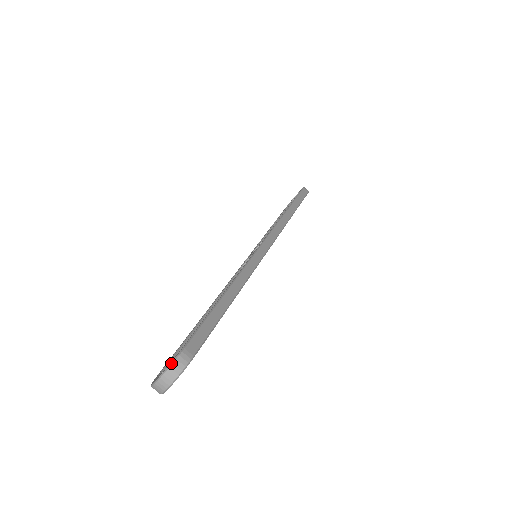
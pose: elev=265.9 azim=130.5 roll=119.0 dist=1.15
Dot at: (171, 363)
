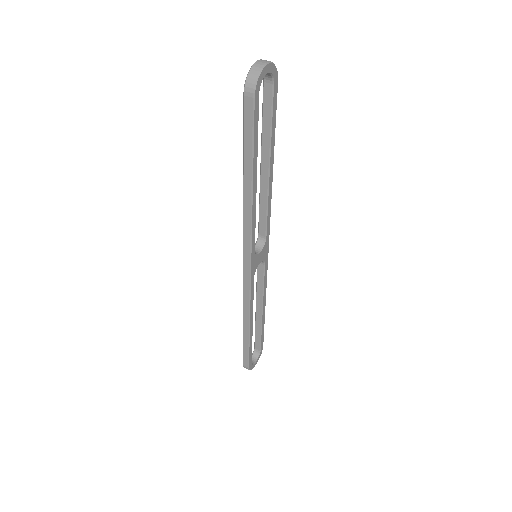
Dot at: occluded
